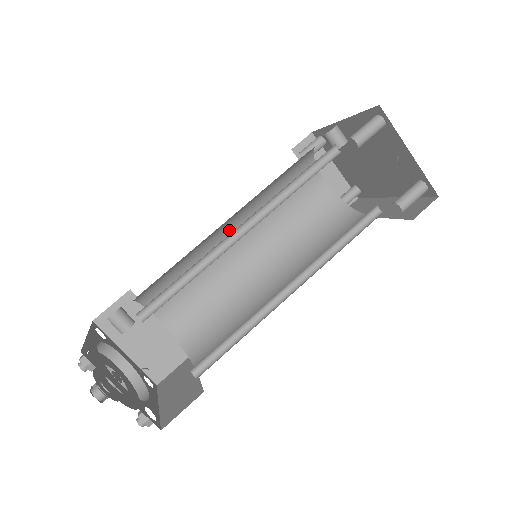
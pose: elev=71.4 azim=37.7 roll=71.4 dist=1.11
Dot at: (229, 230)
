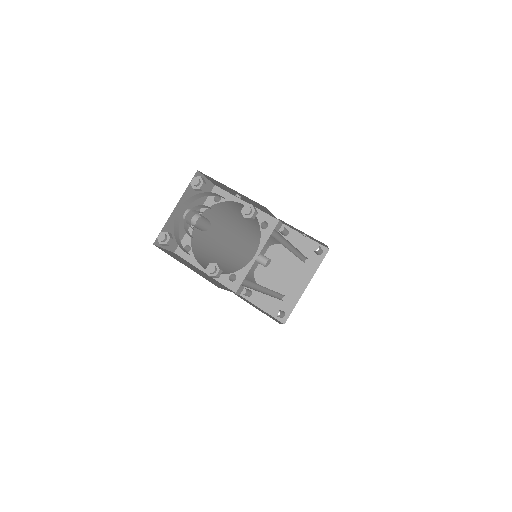
Dot at: (227, 265)
